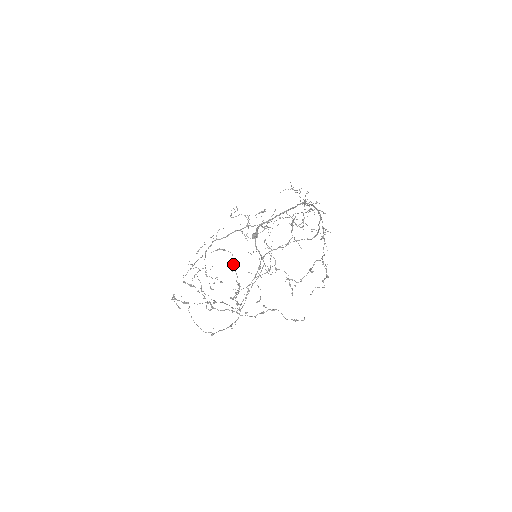
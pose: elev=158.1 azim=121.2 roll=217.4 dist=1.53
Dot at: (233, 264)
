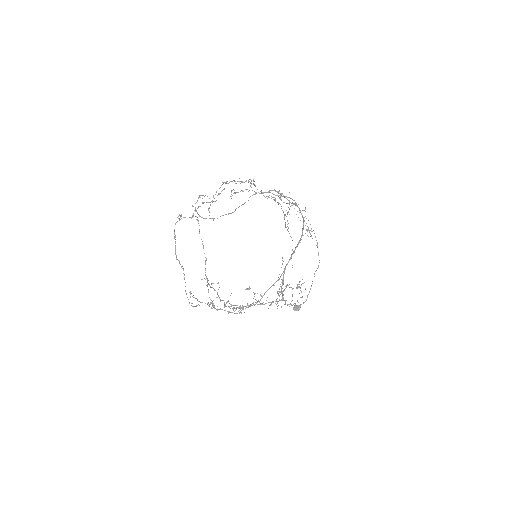
Dot at: occluded
